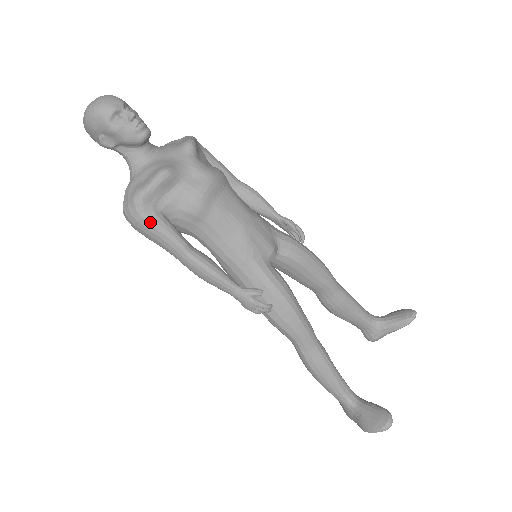
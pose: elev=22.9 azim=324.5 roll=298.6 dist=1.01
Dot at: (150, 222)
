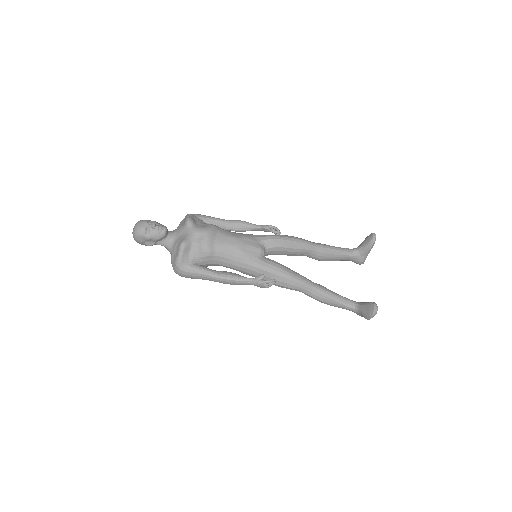
Dot at: (189, 271)
